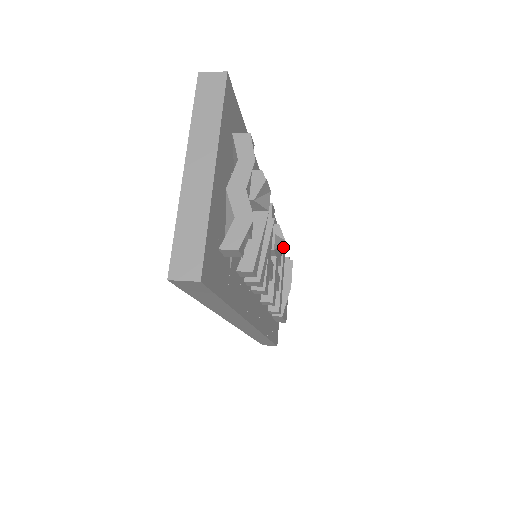
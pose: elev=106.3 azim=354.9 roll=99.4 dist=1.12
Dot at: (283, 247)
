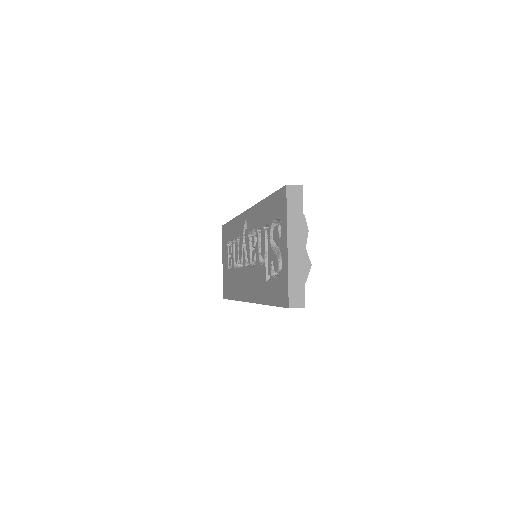
Dot at: occluded
